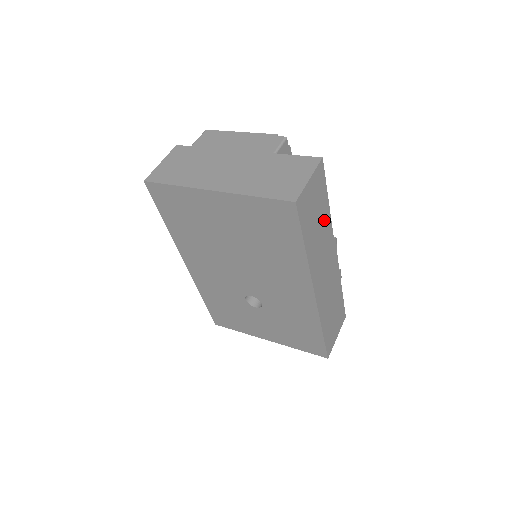
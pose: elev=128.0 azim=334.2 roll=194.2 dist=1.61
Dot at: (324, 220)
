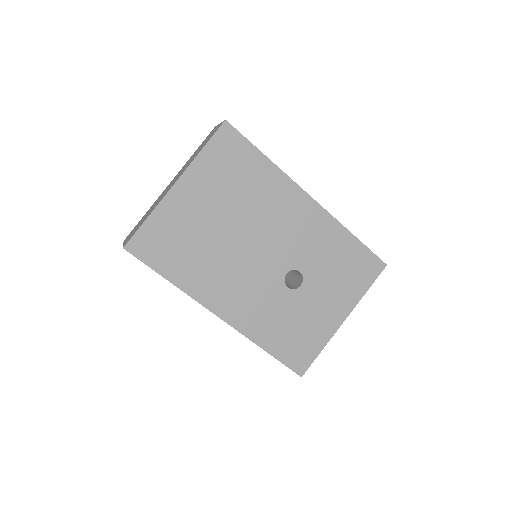
Dot at: occluded
